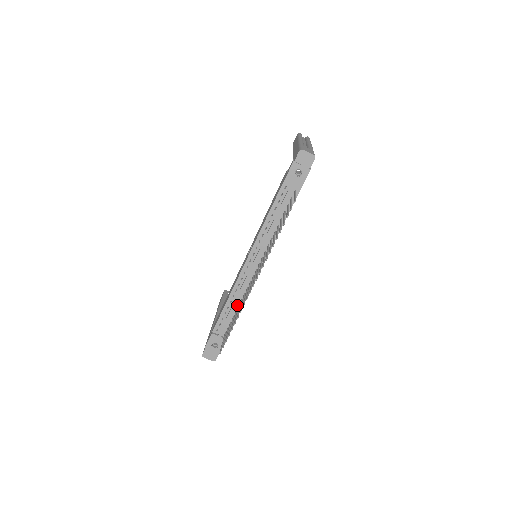
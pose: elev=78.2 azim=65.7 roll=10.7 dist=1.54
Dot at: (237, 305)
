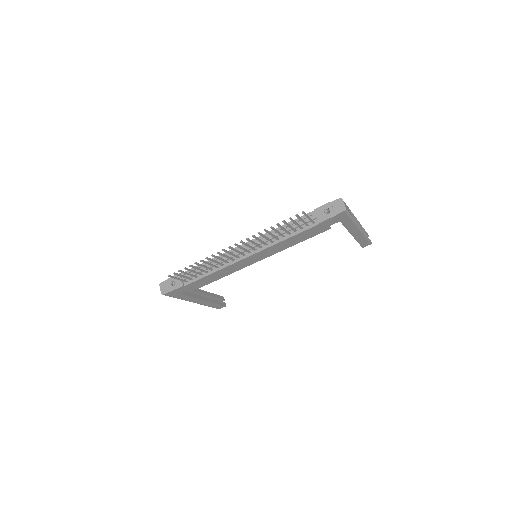
Dot at: (212, 268)
